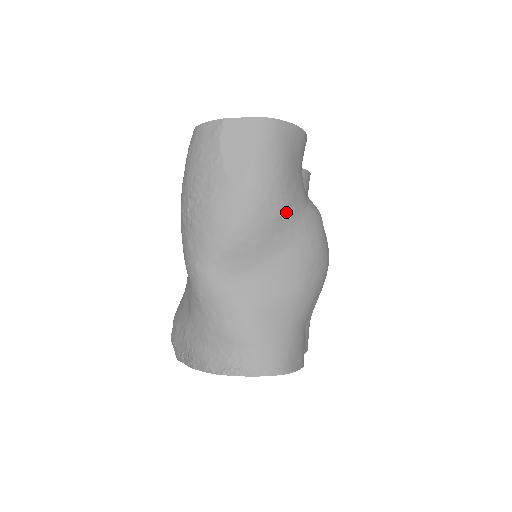
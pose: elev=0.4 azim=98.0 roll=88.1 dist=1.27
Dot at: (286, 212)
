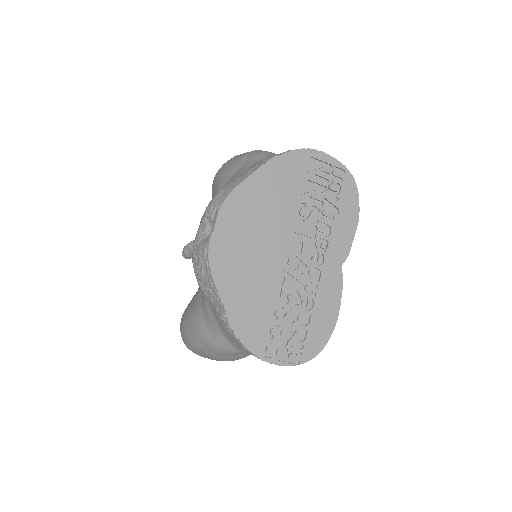
Dot at: occluded
